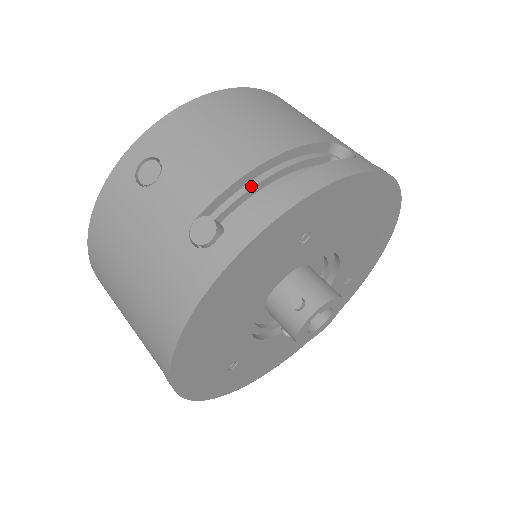
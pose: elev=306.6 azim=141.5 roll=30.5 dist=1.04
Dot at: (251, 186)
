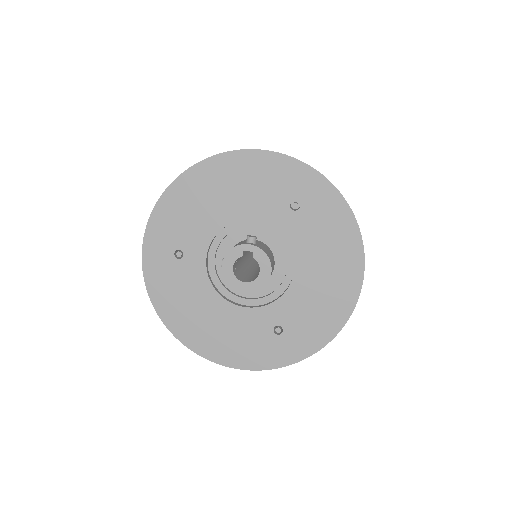
Dot at: occluded
